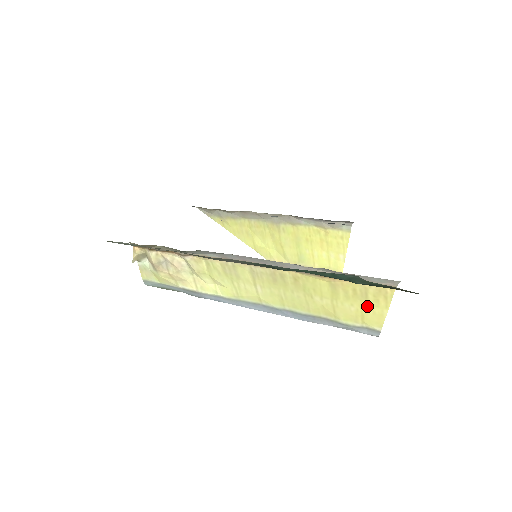
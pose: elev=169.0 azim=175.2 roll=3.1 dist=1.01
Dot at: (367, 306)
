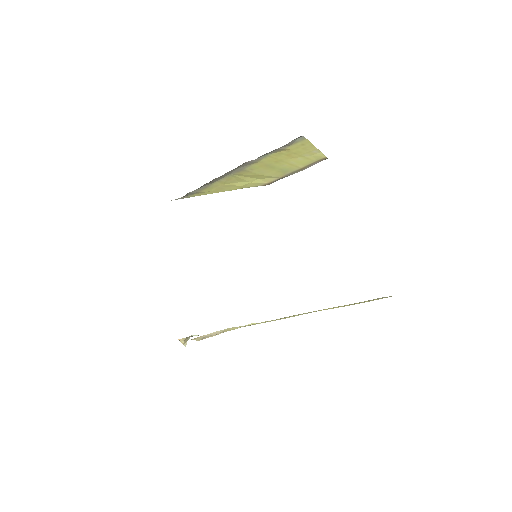
Dot at: (371, 300)
